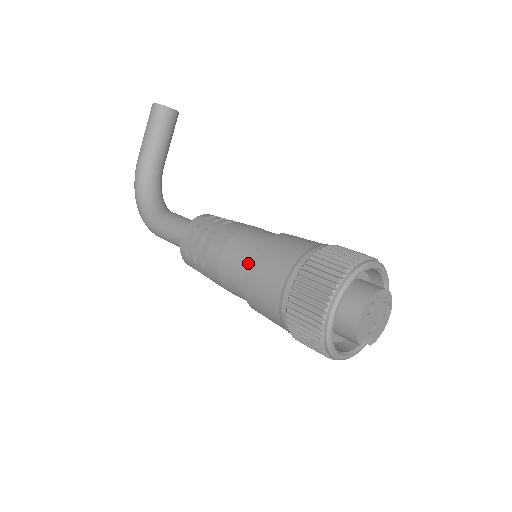
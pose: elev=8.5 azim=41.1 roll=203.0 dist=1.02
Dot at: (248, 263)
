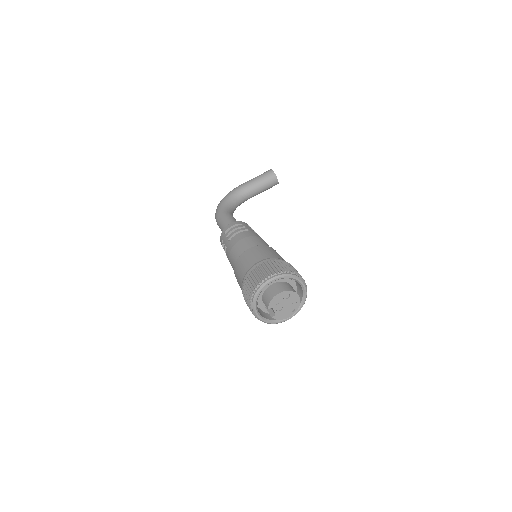
Dot at: (252, 247)
